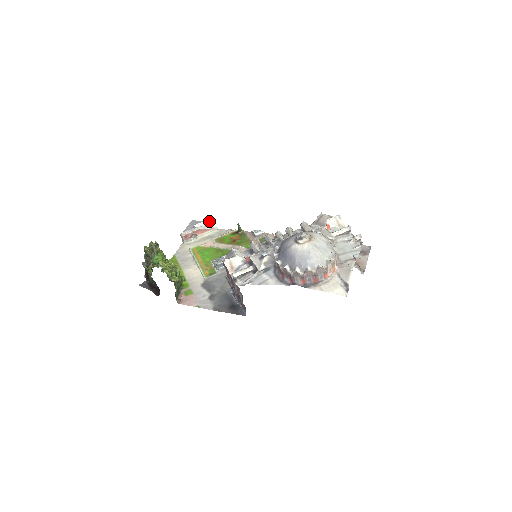
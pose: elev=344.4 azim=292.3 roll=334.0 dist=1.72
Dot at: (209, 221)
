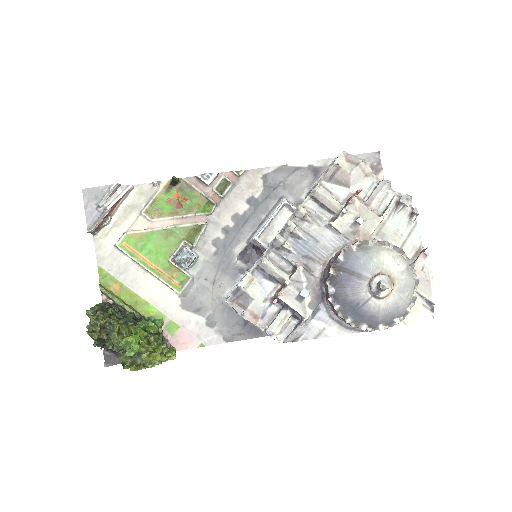
Dot at: (117, 184)
